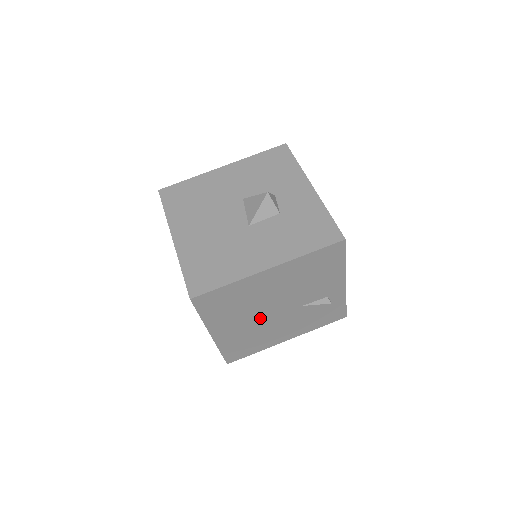
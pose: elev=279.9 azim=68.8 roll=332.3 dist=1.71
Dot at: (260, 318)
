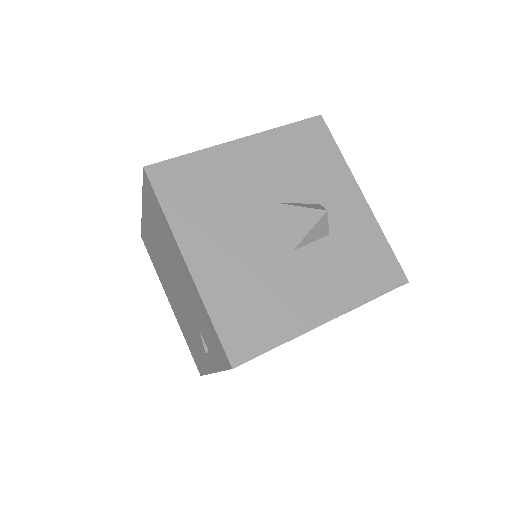
Dot at: occluded
